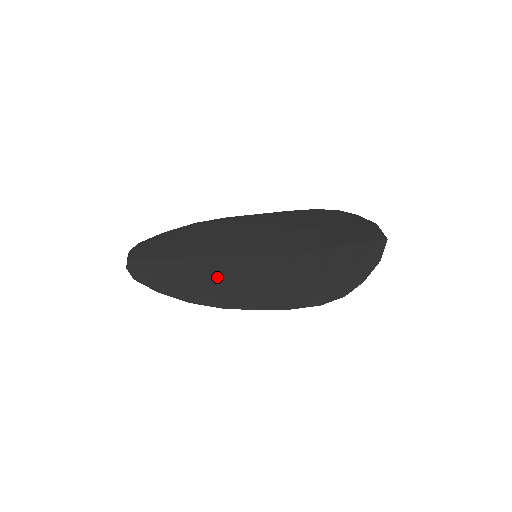
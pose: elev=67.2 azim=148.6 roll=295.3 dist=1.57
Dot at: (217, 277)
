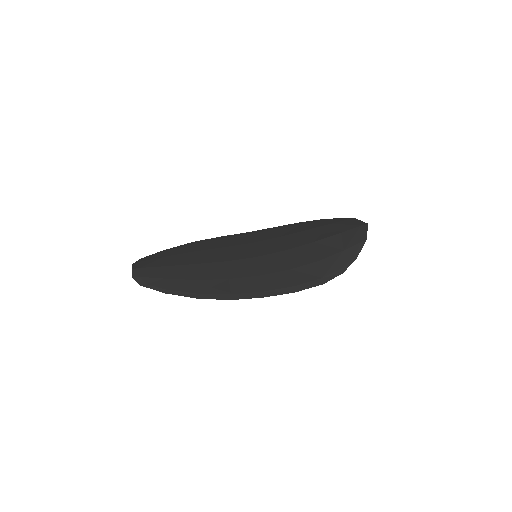
Dot at: (223, 275)
